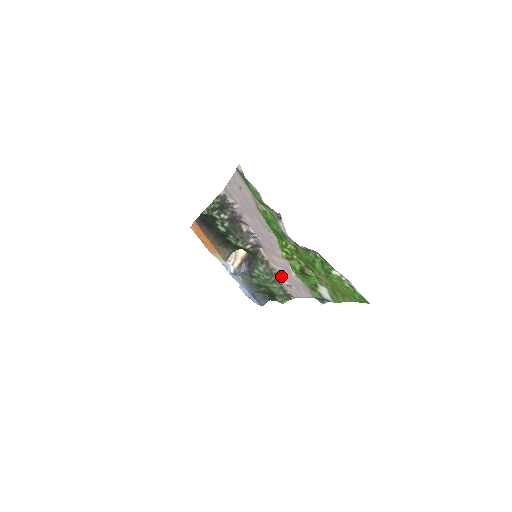
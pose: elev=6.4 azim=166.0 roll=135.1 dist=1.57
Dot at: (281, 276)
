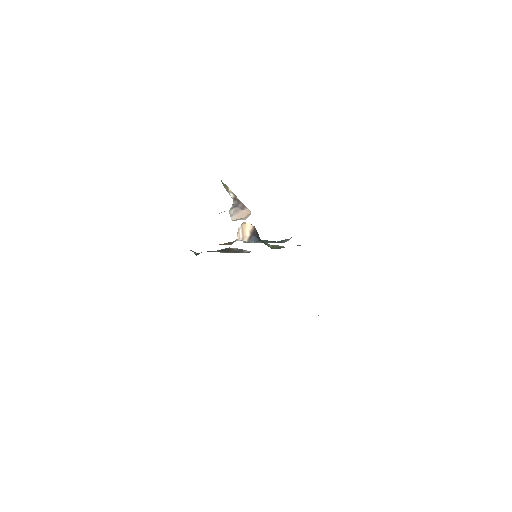
Dot at: occluded
